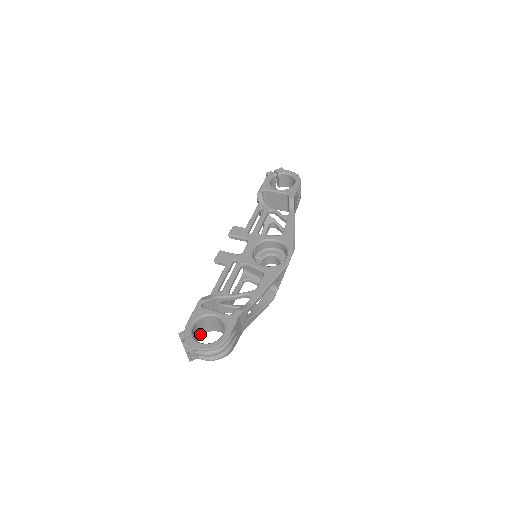
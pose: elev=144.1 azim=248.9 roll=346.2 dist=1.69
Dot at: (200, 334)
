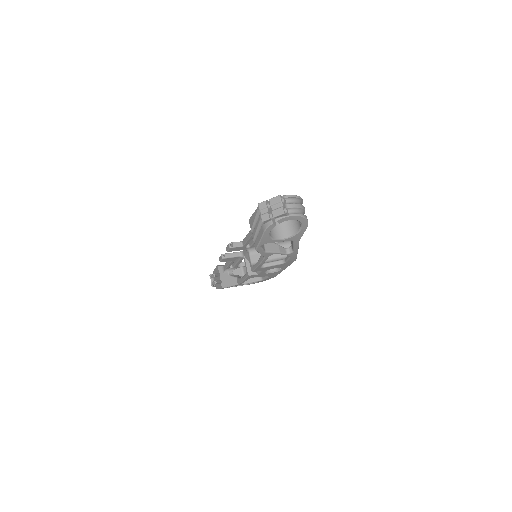
Dot at: occluded
